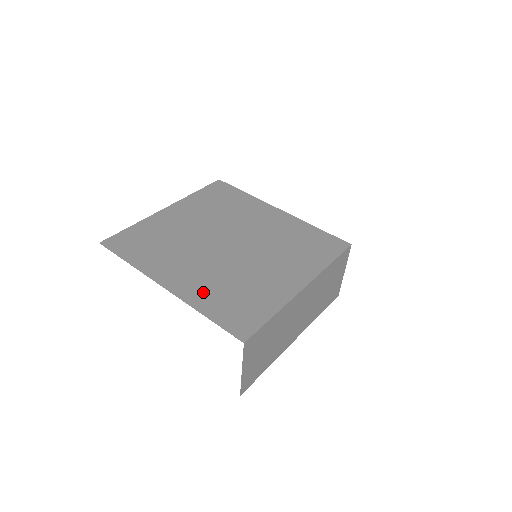
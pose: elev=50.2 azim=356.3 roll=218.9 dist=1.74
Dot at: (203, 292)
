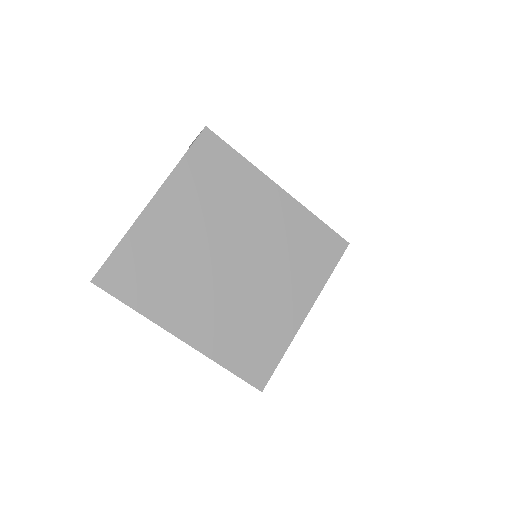
Dot at: (220, 339)
